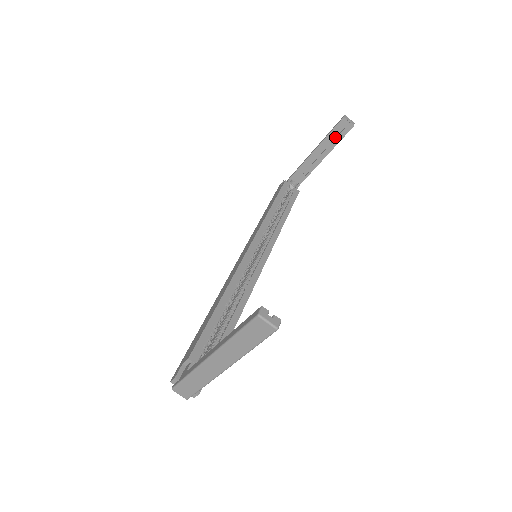
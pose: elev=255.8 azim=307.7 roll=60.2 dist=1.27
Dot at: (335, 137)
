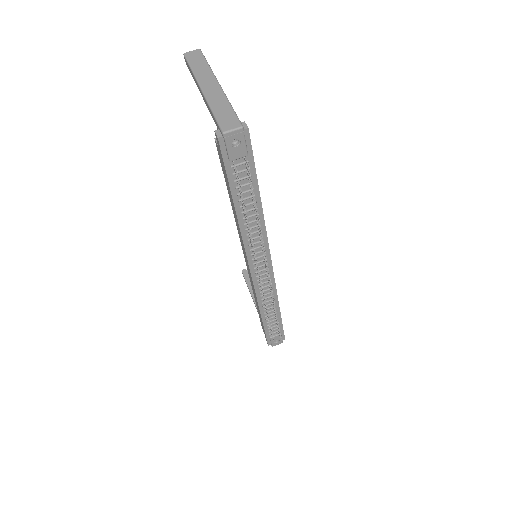
Dot at: occluded
